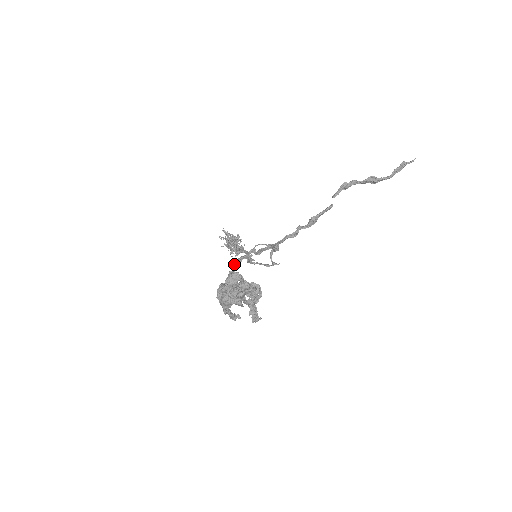
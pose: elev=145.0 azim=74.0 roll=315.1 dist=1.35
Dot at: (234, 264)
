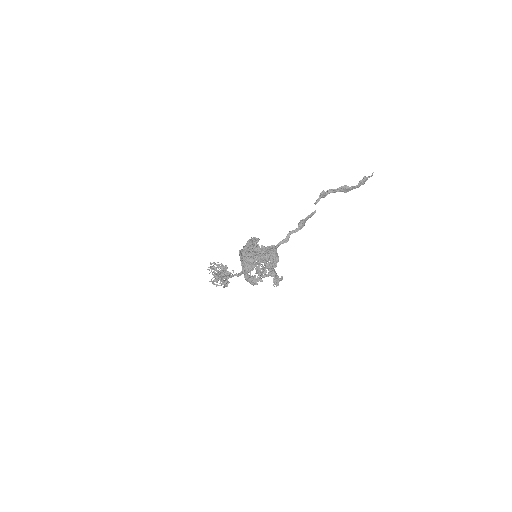
Dot at: occluded
